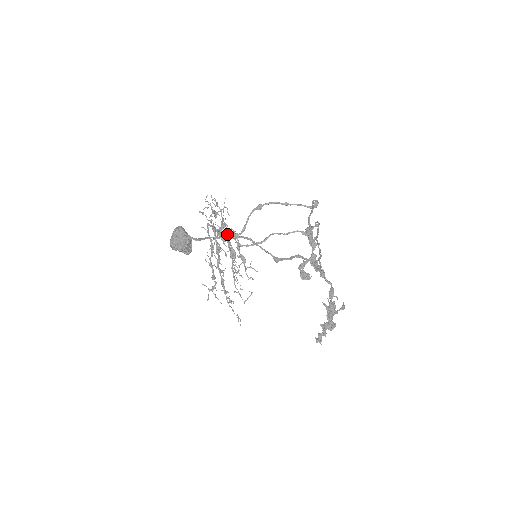
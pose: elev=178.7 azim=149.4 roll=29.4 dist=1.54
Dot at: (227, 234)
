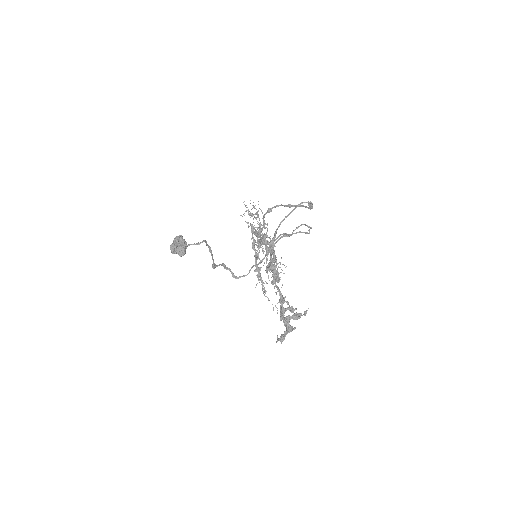
Dot at: (204, 241)
